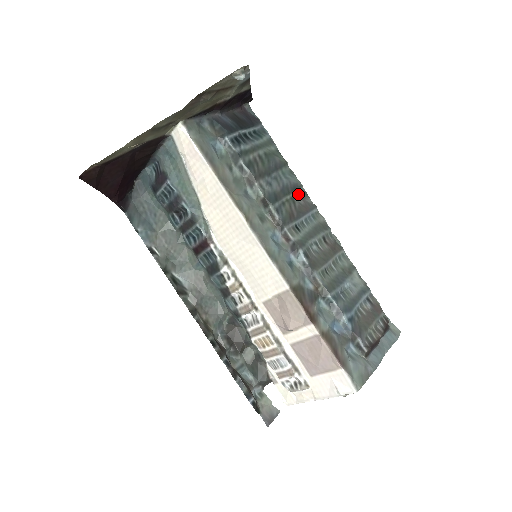
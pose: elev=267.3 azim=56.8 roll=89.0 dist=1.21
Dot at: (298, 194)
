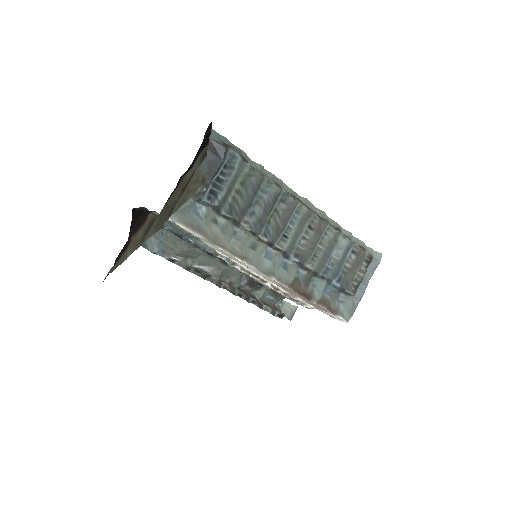
Dot at: (280, 200)
